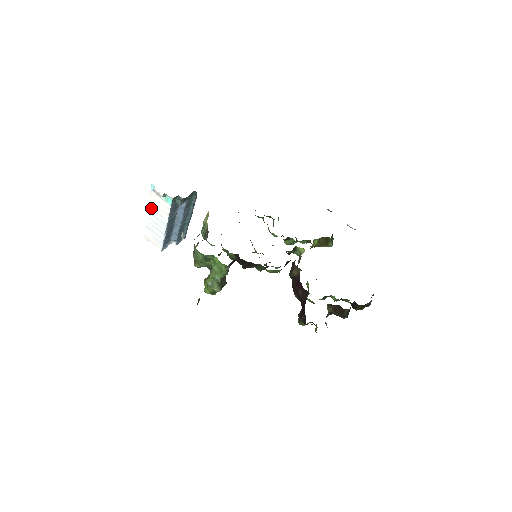
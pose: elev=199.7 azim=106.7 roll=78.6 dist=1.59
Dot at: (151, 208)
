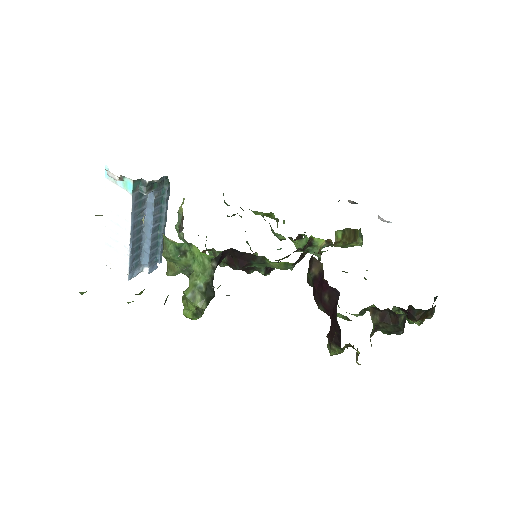
Dot at: (108, 209)
